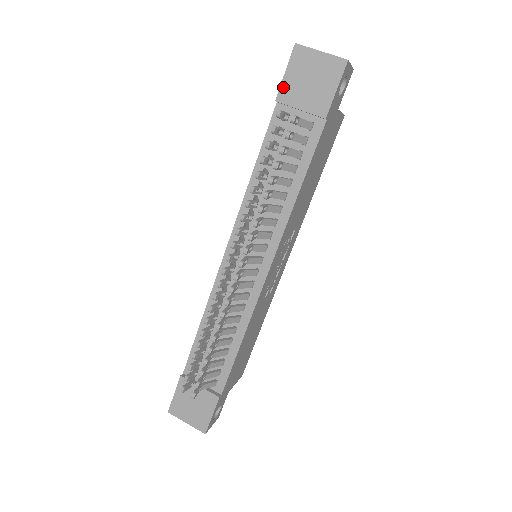
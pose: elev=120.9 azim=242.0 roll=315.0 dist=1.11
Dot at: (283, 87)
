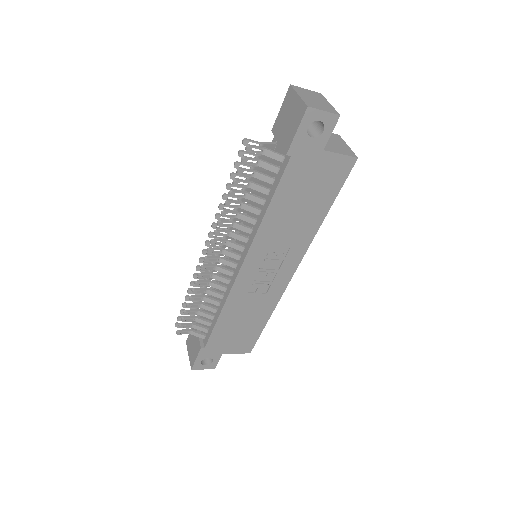
Dot at: (277, 120)
